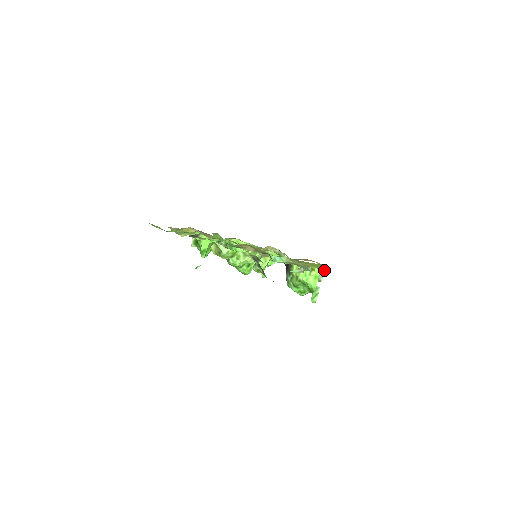
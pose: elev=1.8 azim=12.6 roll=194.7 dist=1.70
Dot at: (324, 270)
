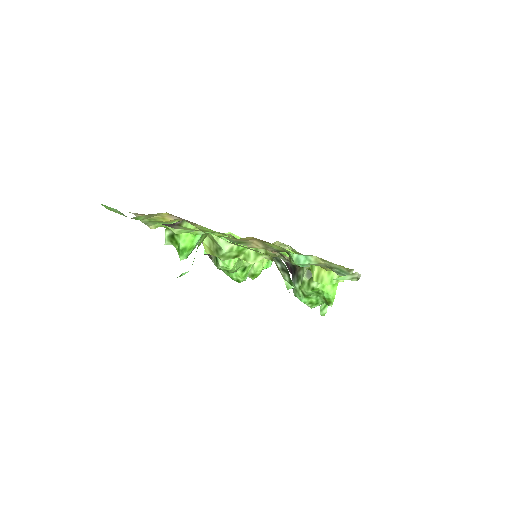
Dot at: occluded
